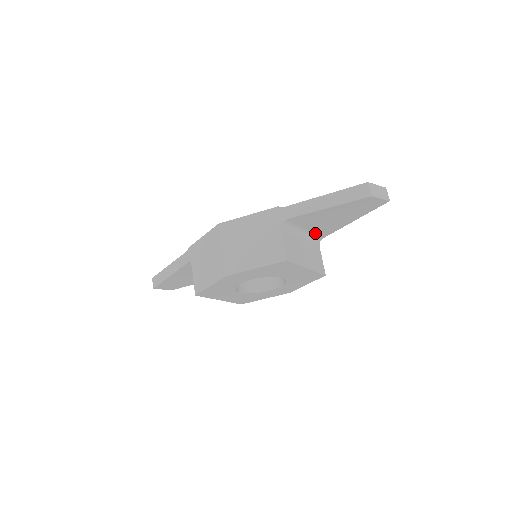
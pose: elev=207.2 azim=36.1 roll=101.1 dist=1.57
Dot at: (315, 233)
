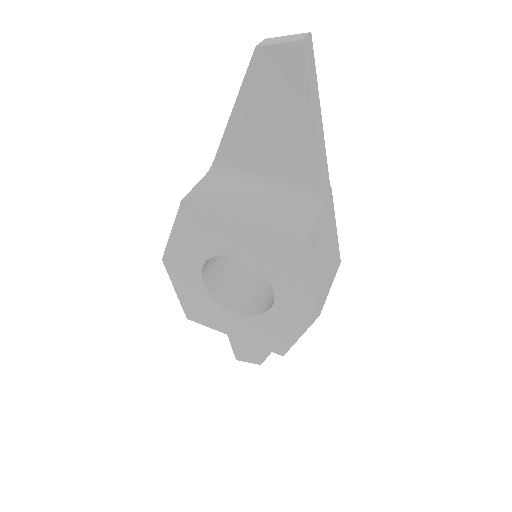
Dot at: (294, 183)
